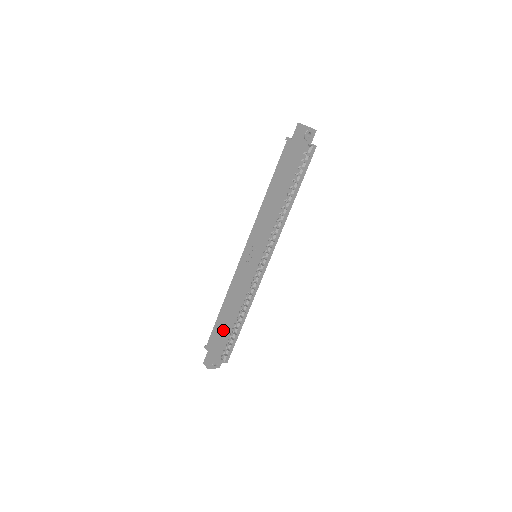
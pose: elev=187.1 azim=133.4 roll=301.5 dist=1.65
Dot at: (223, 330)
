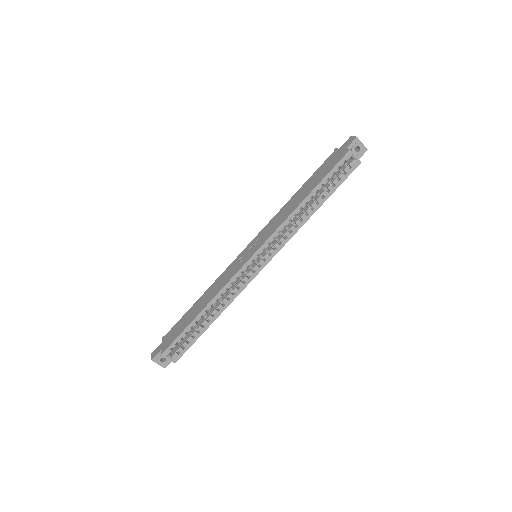
Dot at: (187, 321)
